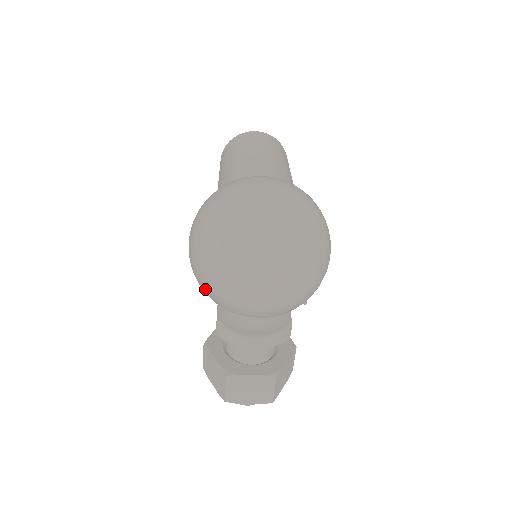
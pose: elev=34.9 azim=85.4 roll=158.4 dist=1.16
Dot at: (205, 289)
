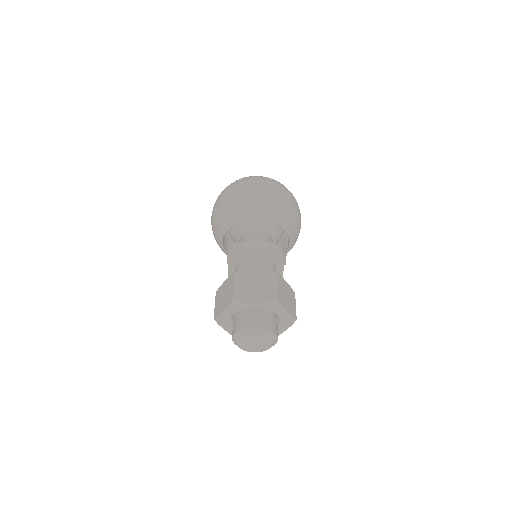
Dot at: (221, 212)
